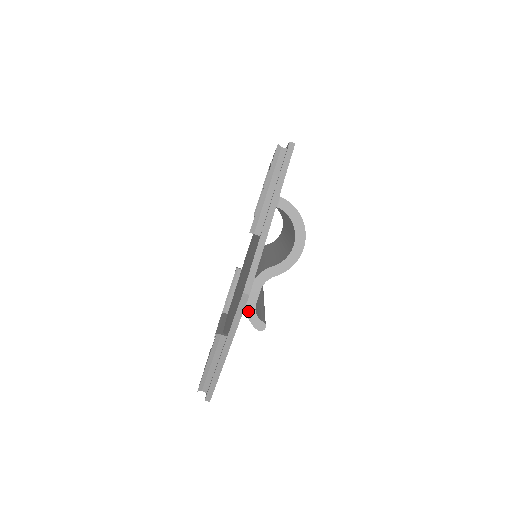
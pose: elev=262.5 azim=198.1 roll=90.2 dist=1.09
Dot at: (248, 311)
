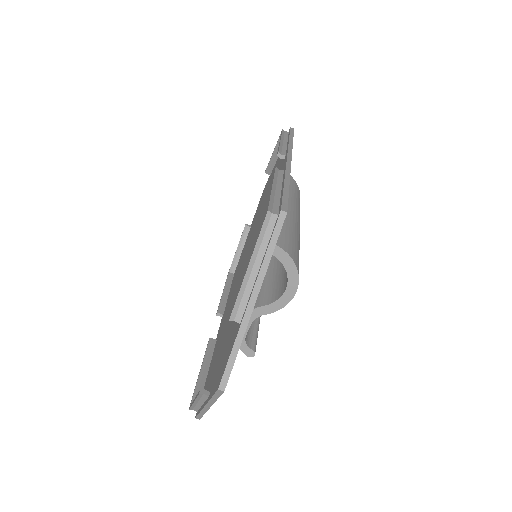
Dot at: occluded
